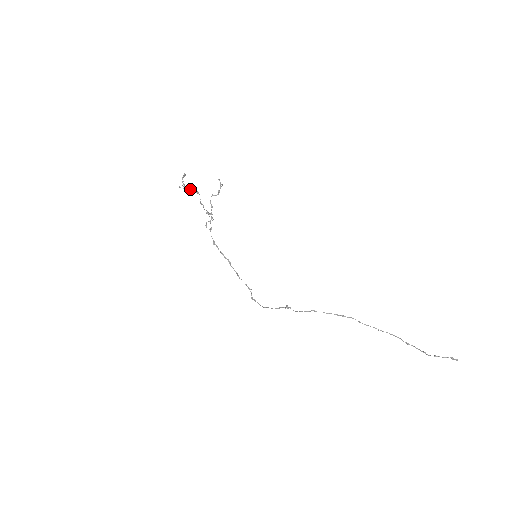
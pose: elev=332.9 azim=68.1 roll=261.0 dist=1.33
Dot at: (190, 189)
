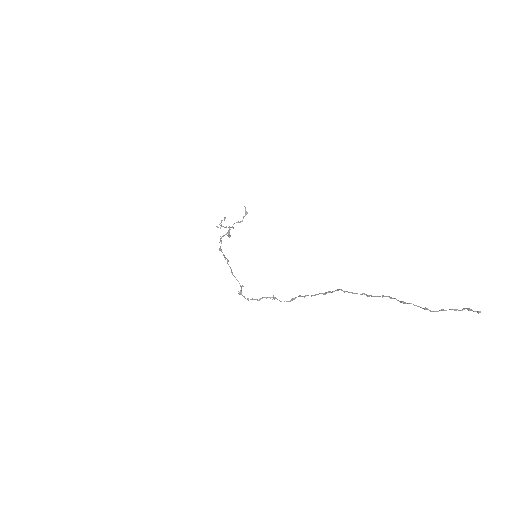
Dot at: (225, 227)
